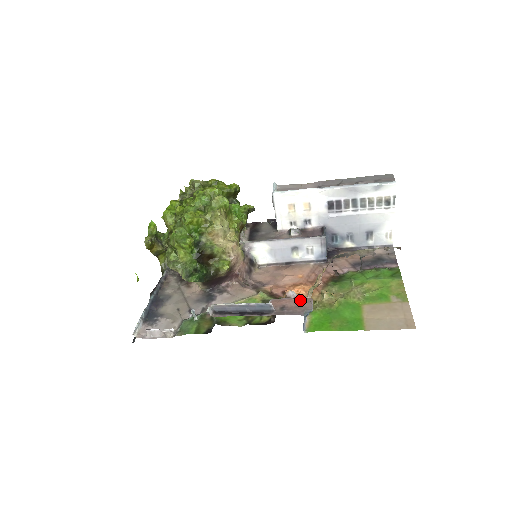
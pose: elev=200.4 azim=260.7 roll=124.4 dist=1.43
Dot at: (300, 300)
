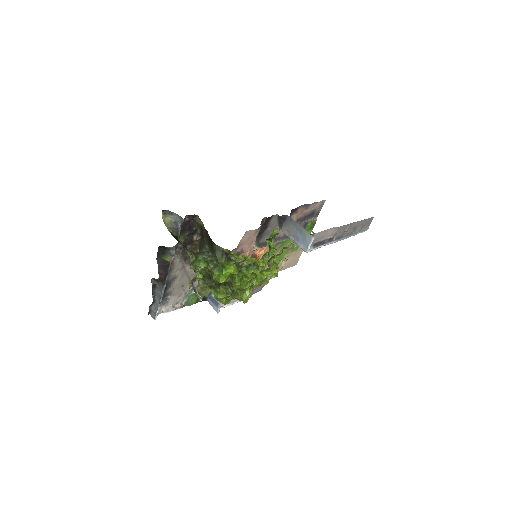
Dot at: occluded
